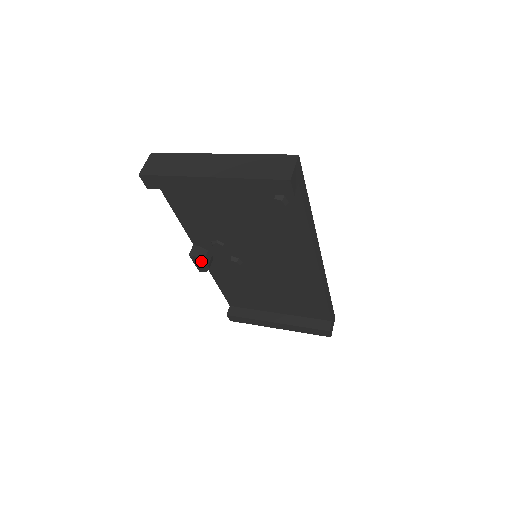
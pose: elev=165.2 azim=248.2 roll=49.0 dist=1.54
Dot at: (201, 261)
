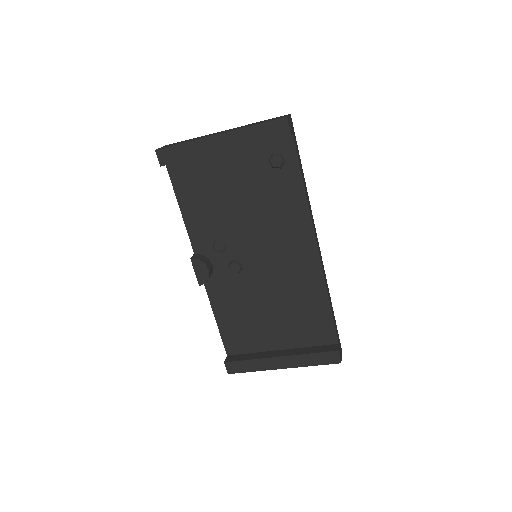
Dot at: (202, 265)
